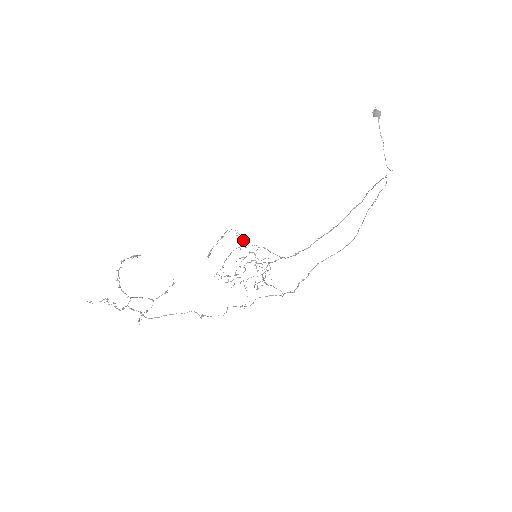
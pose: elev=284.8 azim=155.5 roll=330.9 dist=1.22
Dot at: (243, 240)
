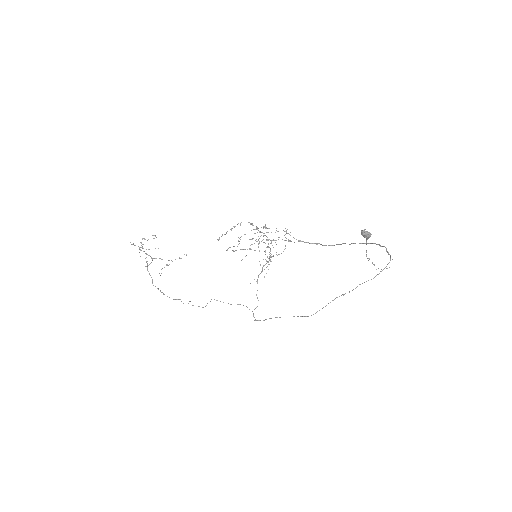
Dot at: occluded
